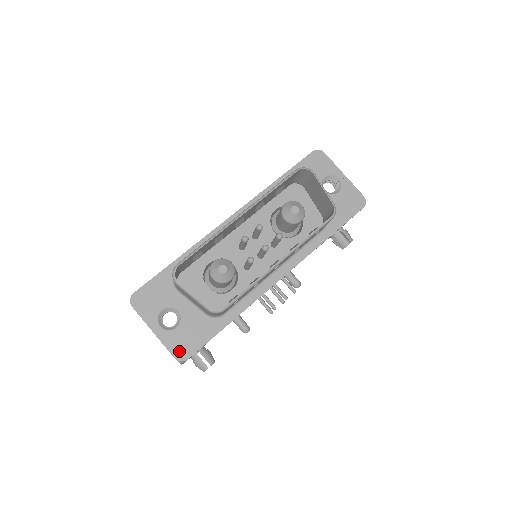
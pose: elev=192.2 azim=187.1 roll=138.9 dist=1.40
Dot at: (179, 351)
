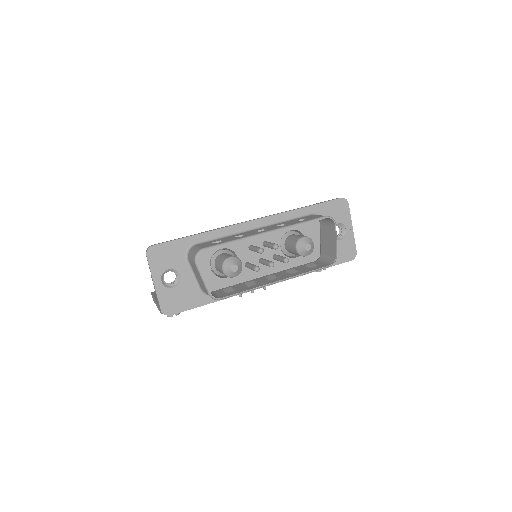
Dot at: (167, 306)
